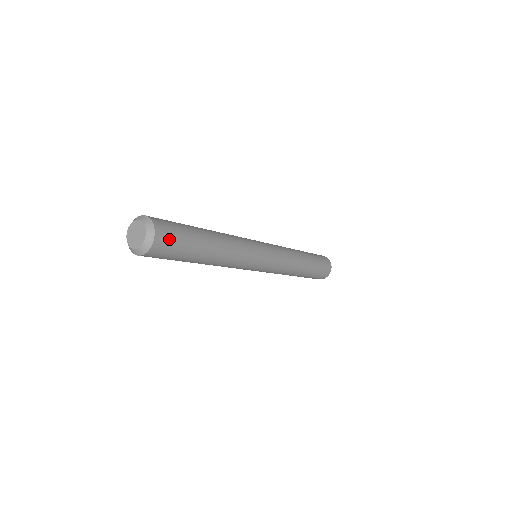
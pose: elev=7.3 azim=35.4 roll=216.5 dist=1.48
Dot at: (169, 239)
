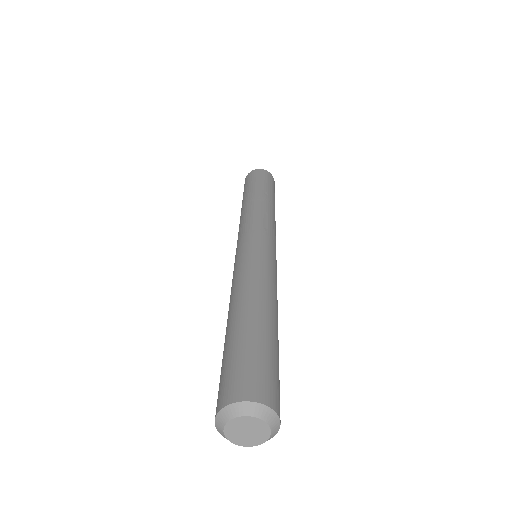
Dot at: occluded
